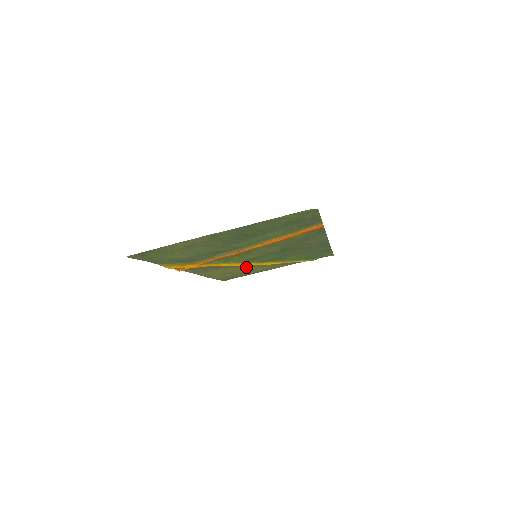
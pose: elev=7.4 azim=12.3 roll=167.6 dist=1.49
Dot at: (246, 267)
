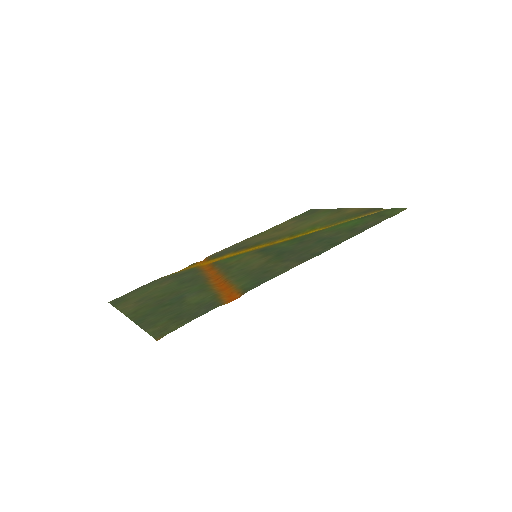
Dot at: (289, 231)
